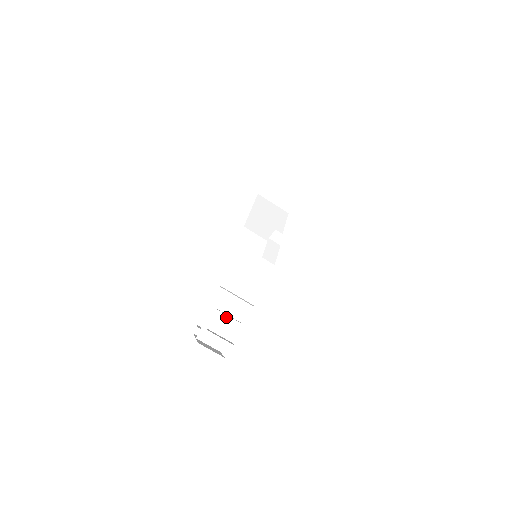
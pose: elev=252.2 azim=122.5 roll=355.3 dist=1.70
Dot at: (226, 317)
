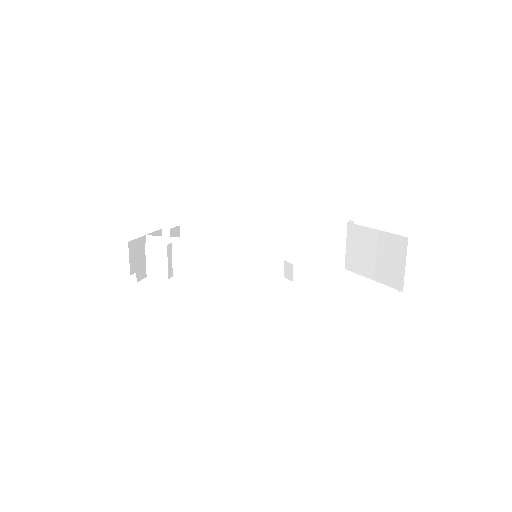
Dot at: (165, 257)
